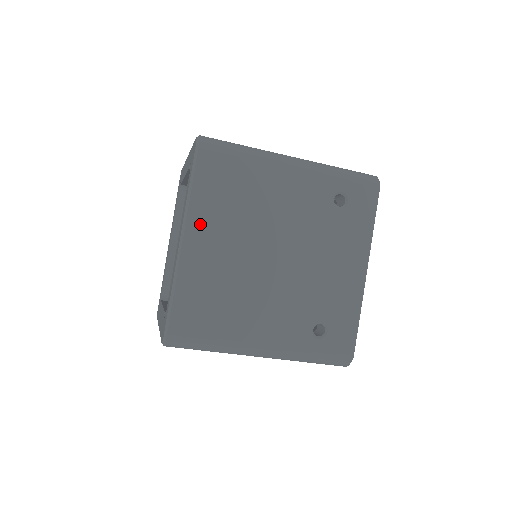
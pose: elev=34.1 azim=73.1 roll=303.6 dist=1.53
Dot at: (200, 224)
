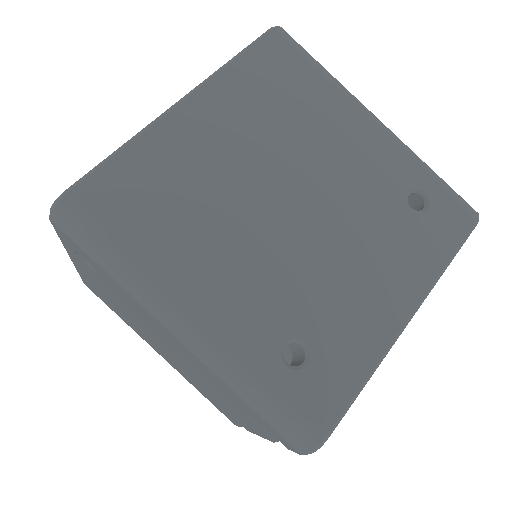
Dot at: (217, 100)
